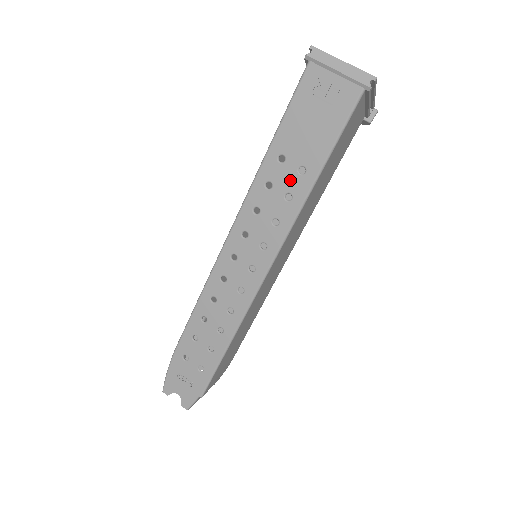
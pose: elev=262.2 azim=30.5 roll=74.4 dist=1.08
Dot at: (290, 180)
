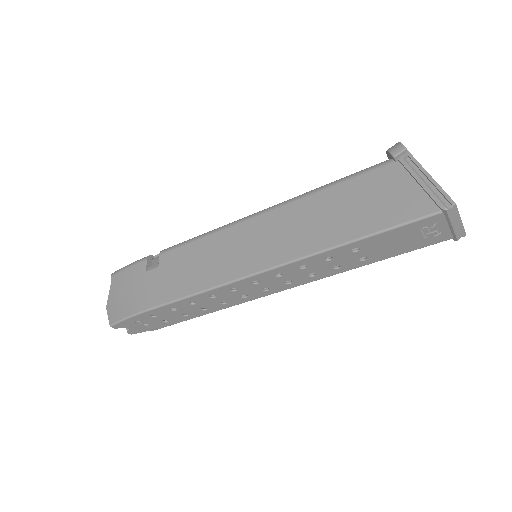
Dot at: (349, 261)
